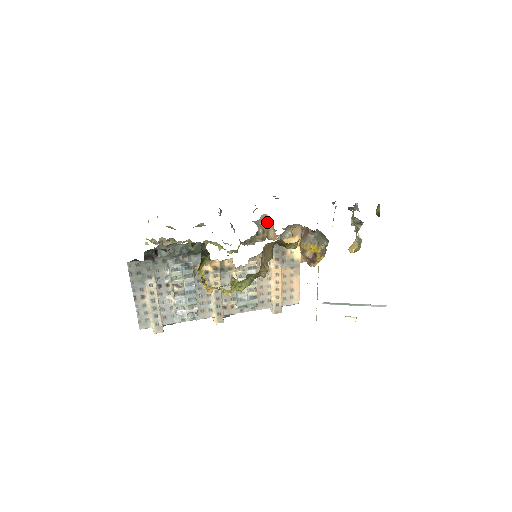
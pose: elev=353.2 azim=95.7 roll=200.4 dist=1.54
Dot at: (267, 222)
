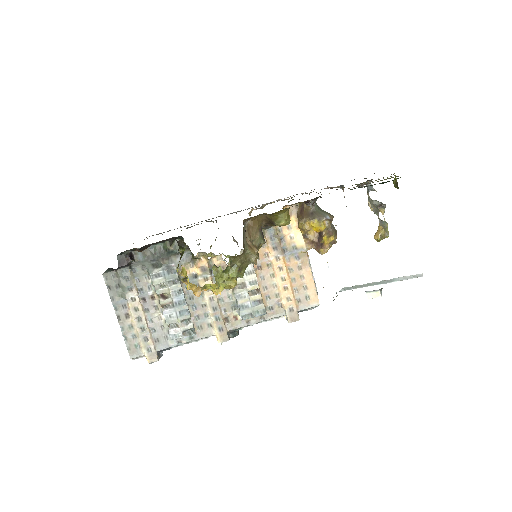
Dot at: occluded
